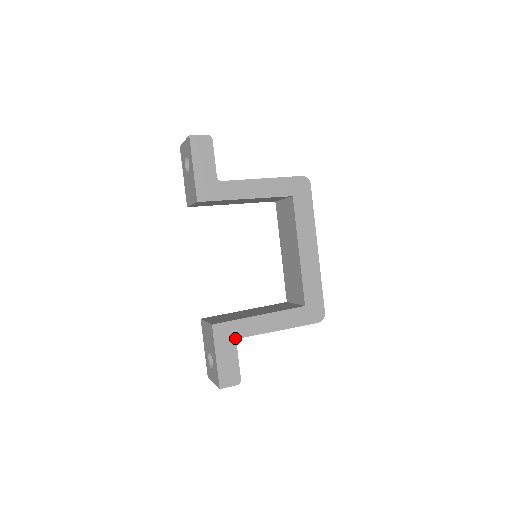
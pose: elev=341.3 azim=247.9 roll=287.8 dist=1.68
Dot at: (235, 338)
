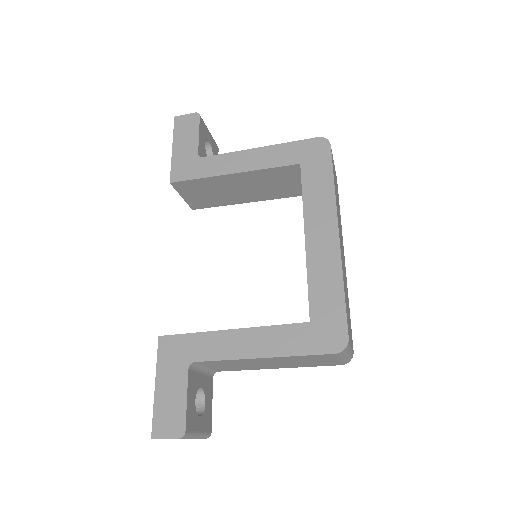
Dot at: (187, 360)
